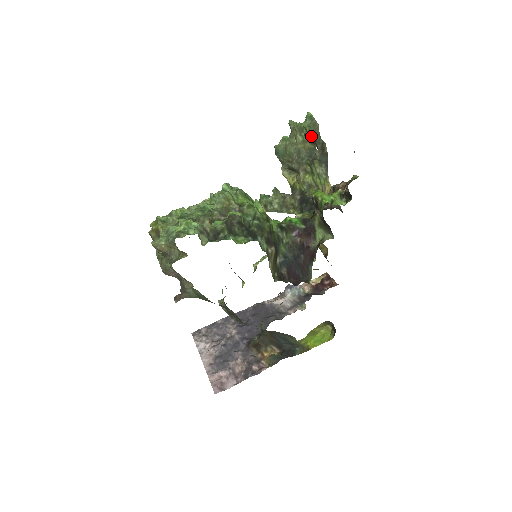
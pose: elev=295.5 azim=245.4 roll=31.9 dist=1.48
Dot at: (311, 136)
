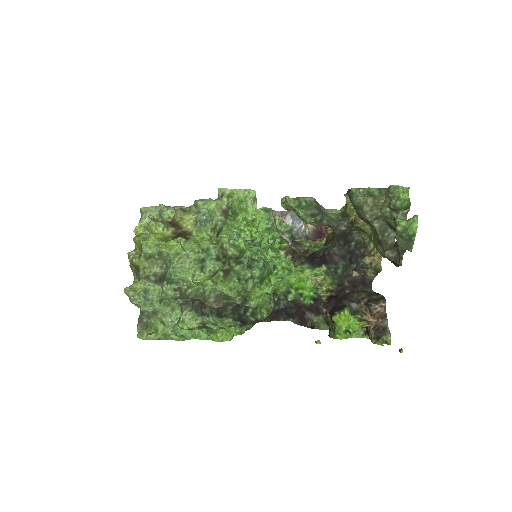
Dot at: (397, 237)
